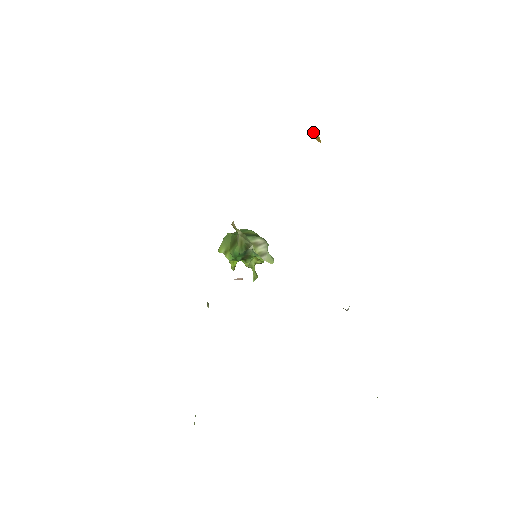
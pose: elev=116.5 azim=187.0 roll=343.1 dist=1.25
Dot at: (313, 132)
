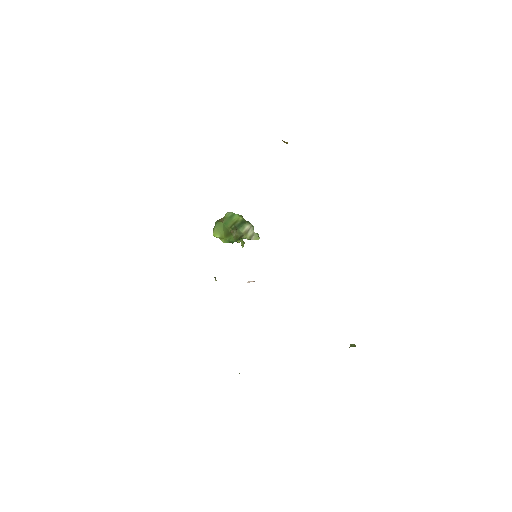
Dot at: occluded
